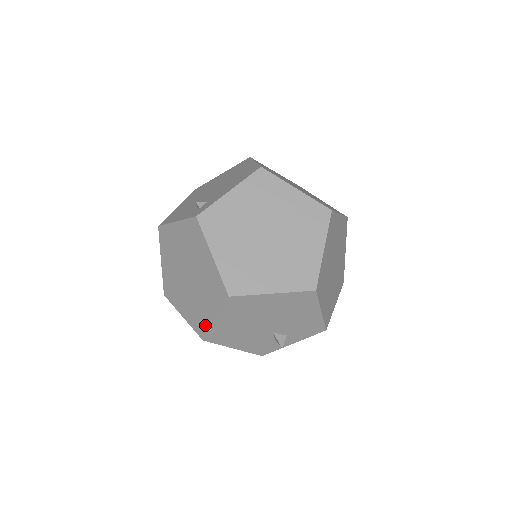
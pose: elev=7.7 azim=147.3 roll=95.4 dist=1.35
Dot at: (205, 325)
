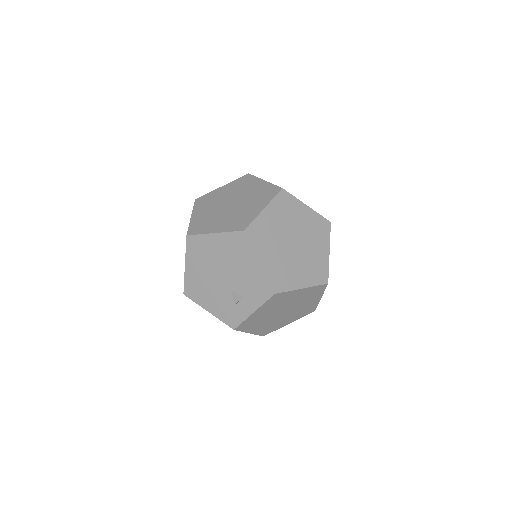
Dot at: occluded
